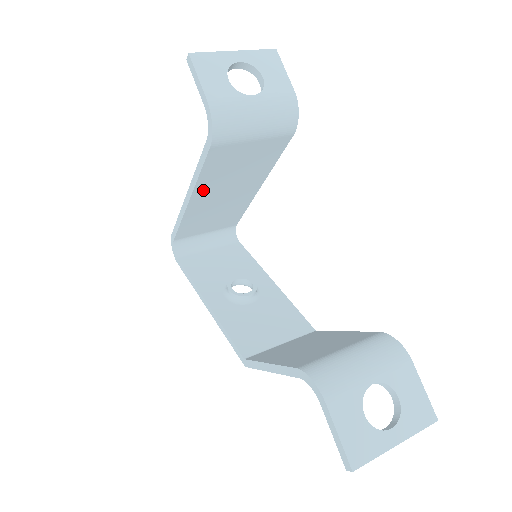
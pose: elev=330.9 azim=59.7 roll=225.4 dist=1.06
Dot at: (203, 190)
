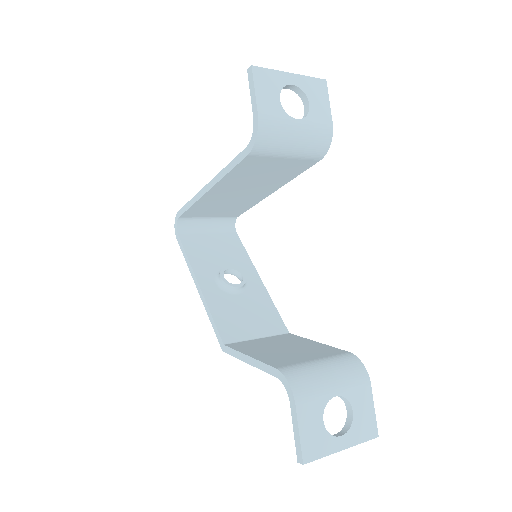
Dot at: (224, 185)
